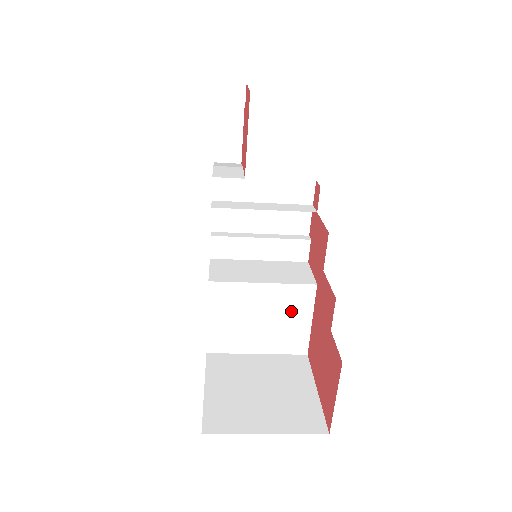
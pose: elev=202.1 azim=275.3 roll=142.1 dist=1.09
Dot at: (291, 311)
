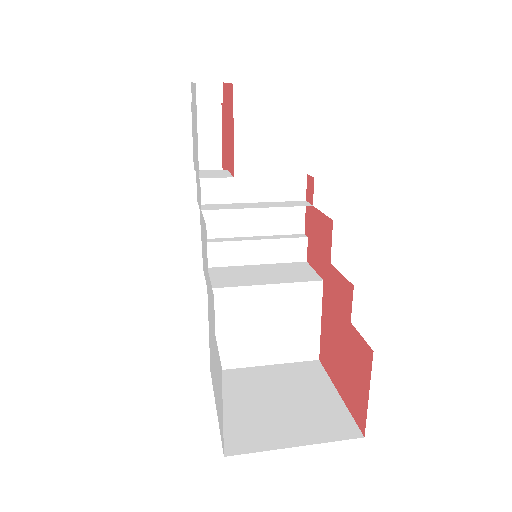
Dot at: (298, 313)
